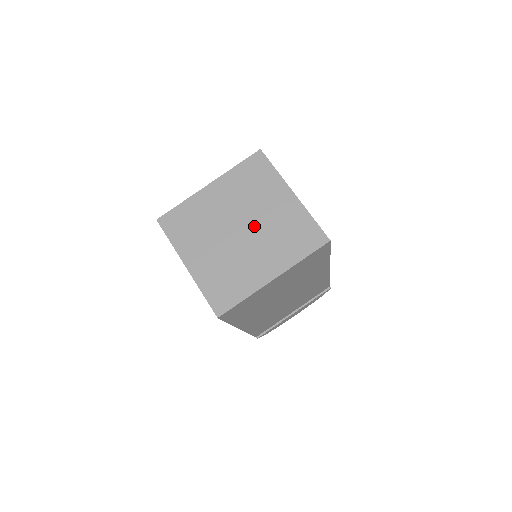
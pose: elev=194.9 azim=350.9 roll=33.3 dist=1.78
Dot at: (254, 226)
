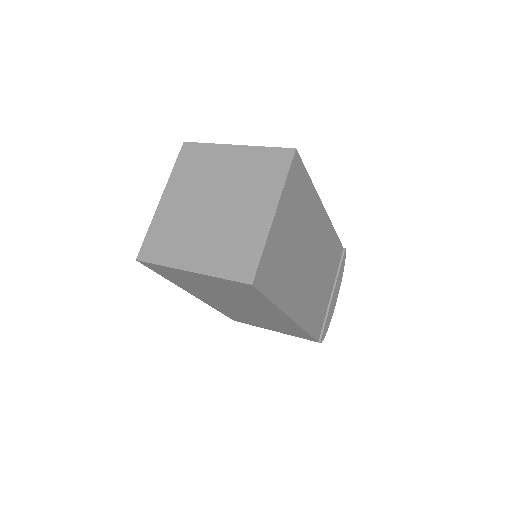
Dot at: (224, 193)
